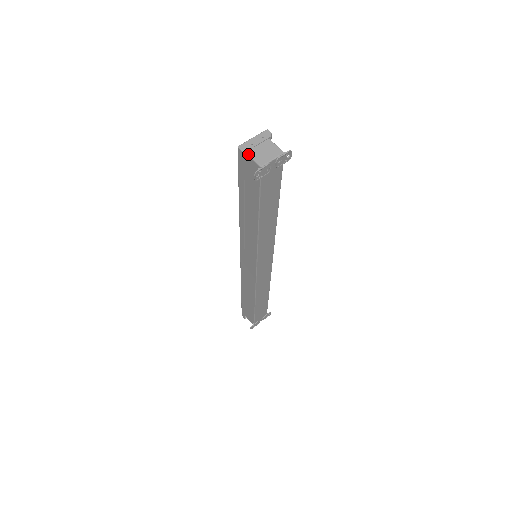
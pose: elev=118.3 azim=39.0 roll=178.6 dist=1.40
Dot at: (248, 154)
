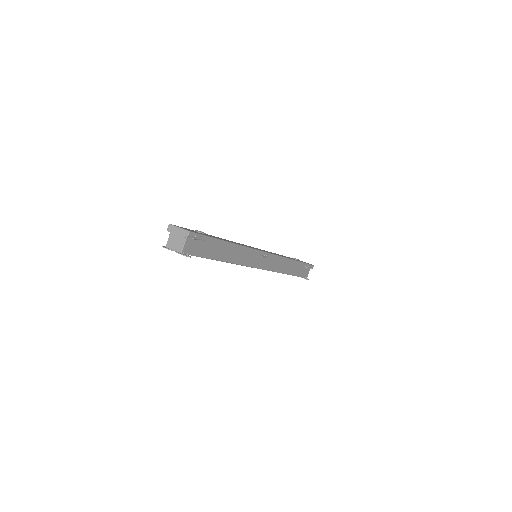
Dot at: (170, 233)
